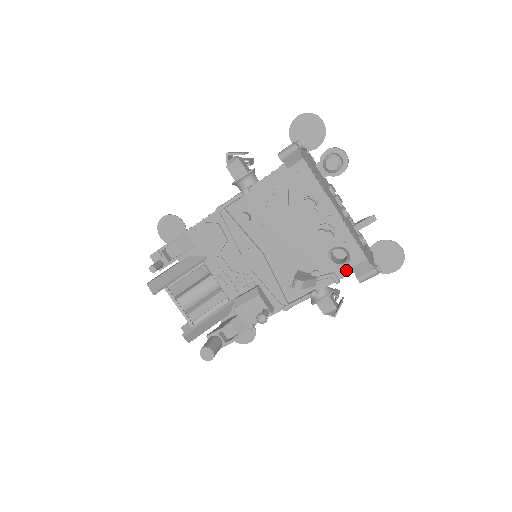
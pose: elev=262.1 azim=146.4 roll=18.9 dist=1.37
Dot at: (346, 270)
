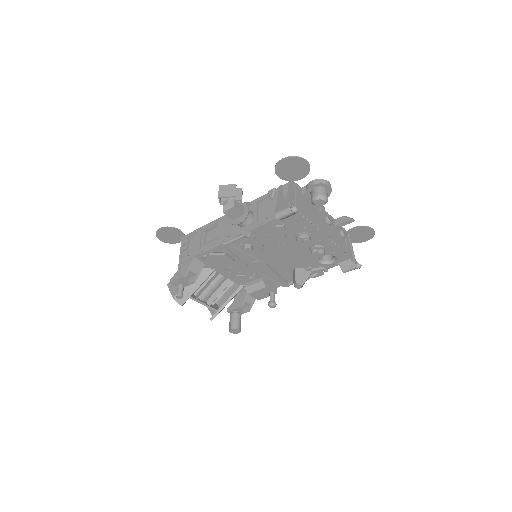
Dot at: (333, 264)
